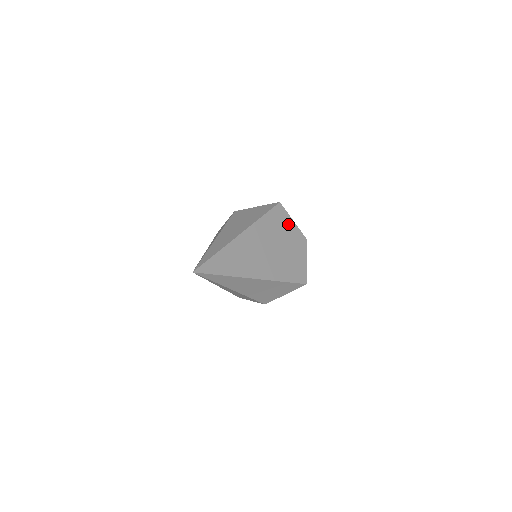
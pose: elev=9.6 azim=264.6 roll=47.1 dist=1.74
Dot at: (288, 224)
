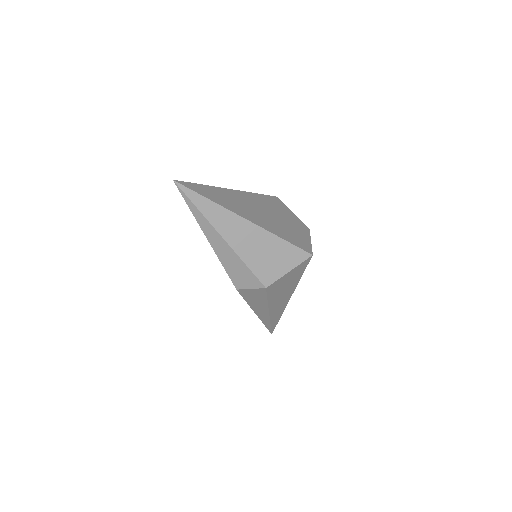
Dot at: (287, 211)
